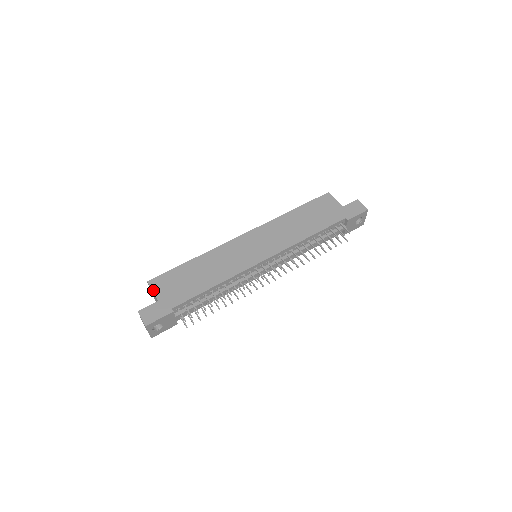
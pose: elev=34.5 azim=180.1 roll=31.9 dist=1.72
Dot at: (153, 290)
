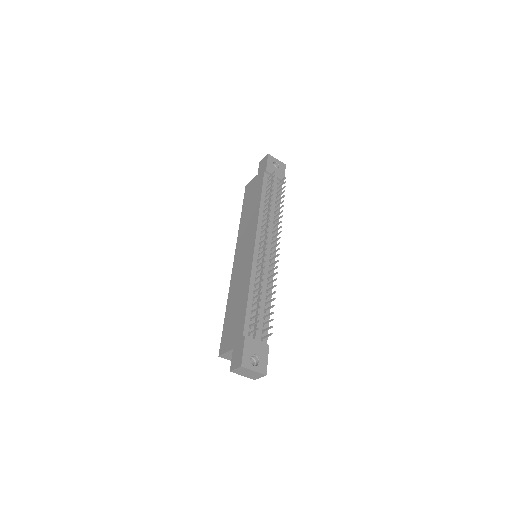
Dot at: (225, 352)
